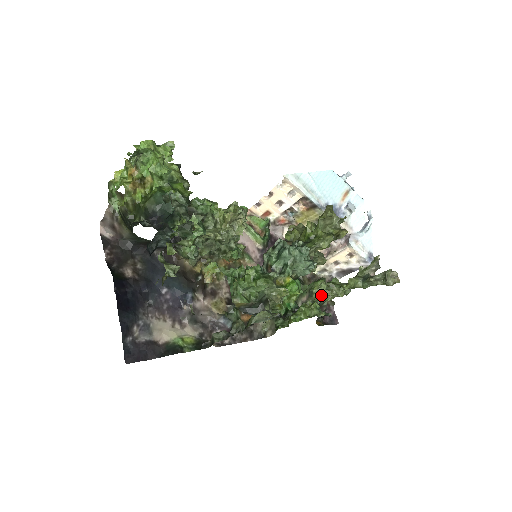
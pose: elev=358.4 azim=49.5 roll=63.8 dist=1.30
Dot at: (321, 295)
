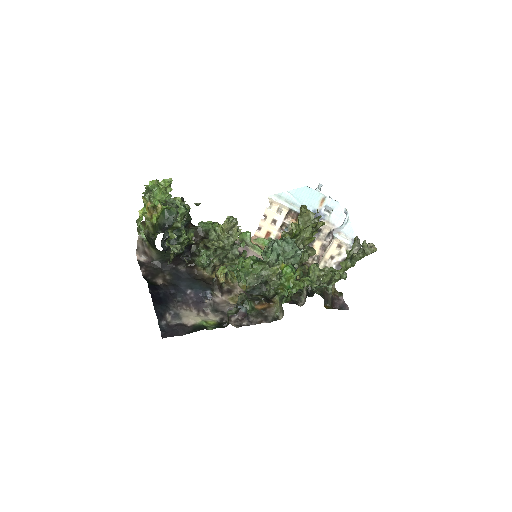
Dot at: (316, 276)
